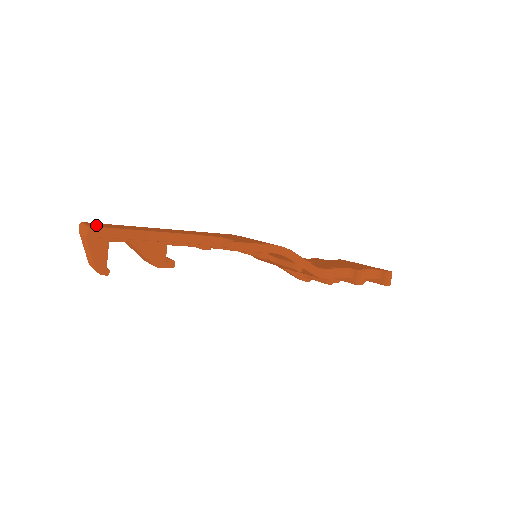
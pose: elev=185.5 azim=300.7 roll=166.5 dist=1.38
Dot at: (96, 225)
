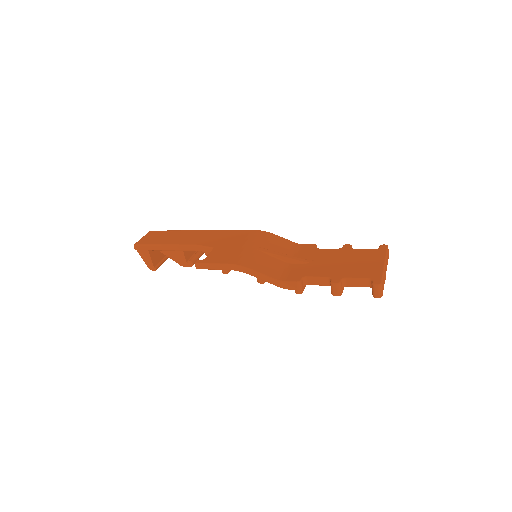
Dot at: (144, 239)
